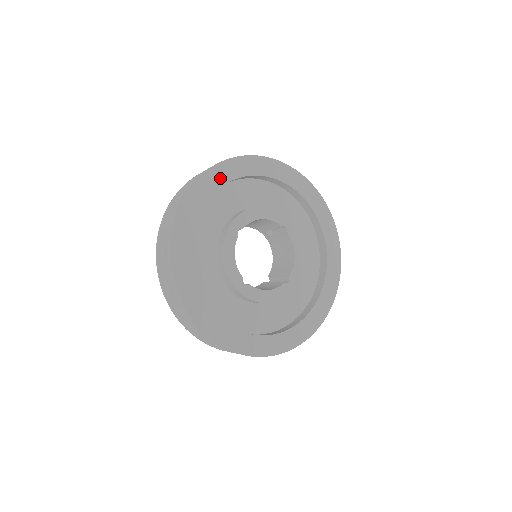
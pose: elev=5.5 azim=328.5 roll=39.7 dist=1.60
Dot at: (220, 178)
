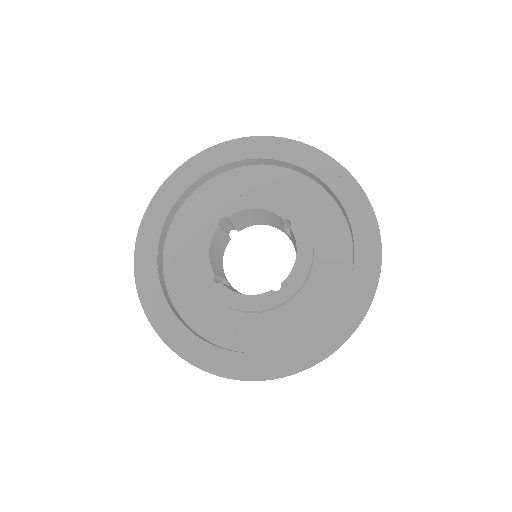
Dot at: (212, 161)
